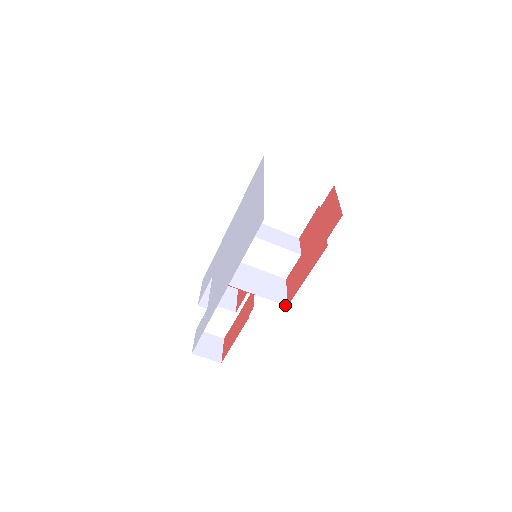
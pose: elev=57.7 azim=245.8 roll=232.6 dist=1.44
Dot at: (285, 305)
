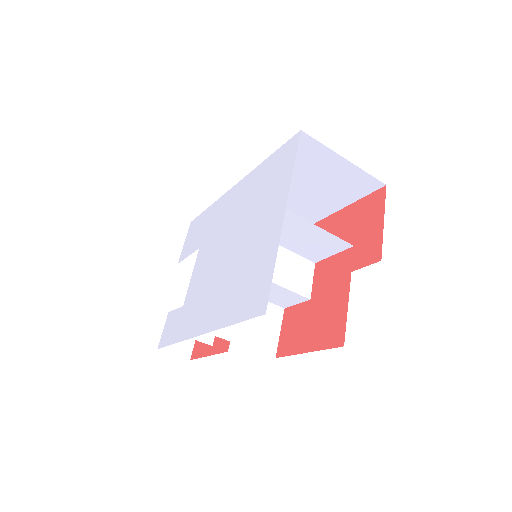
Dot at: occluded
